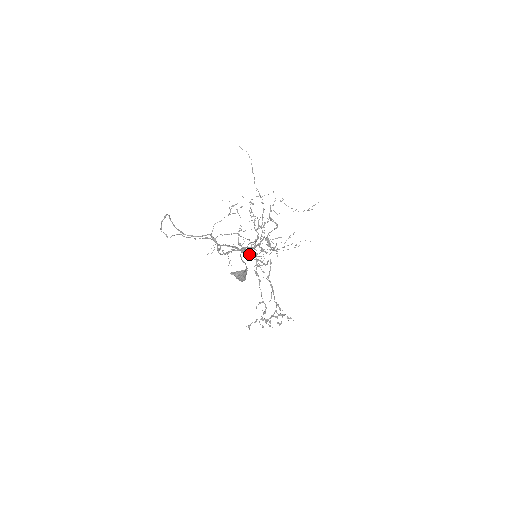
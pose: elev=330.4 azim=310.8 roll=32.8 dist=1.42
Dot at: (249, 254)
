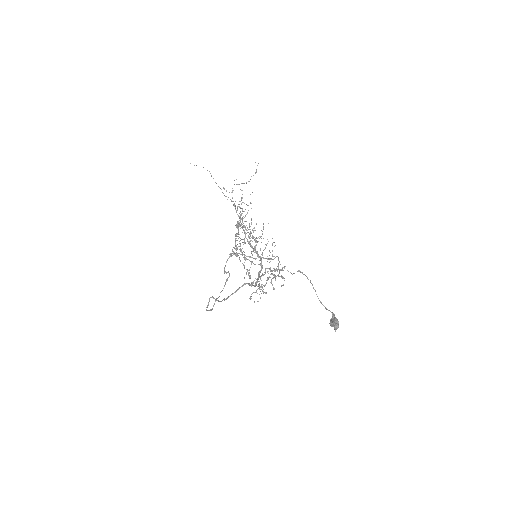
Dot at: (270, 269)
